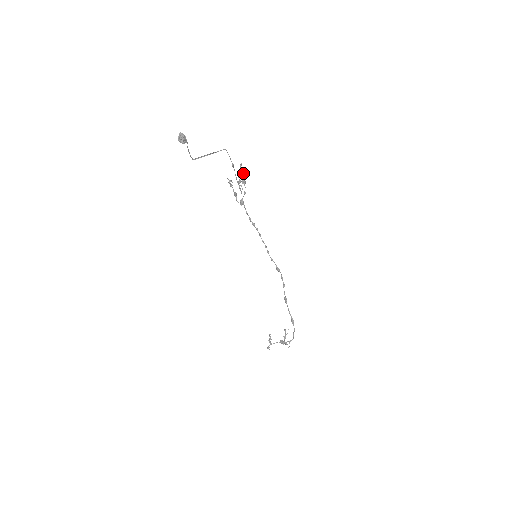
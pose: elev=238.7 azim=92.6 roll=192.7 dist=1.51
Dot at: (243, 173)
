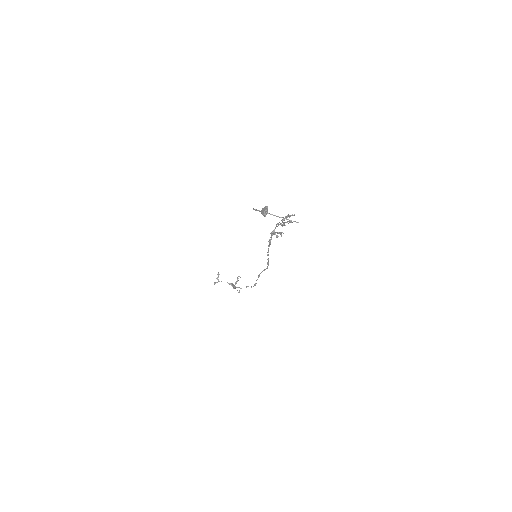
Dot at: (288, 216)
